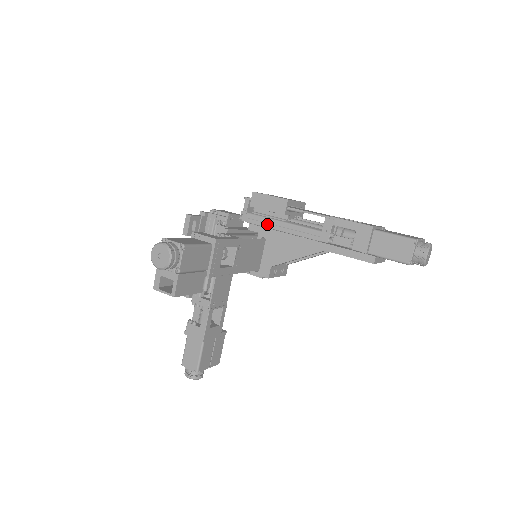
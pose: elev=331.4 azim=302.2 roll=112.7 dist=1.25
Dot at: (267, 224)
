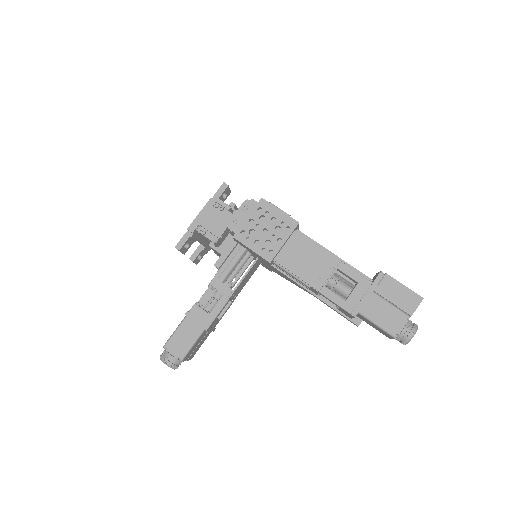
Dot at: occluded
